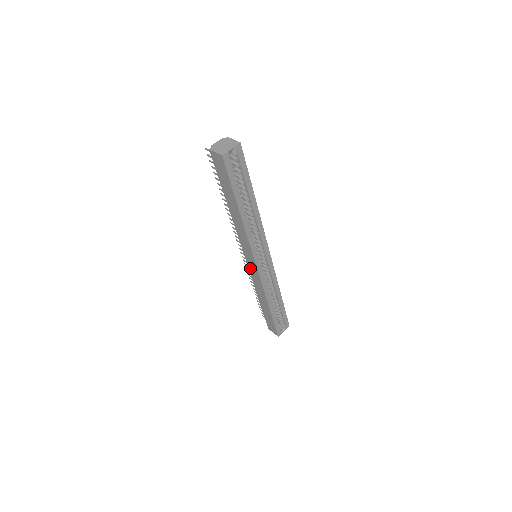
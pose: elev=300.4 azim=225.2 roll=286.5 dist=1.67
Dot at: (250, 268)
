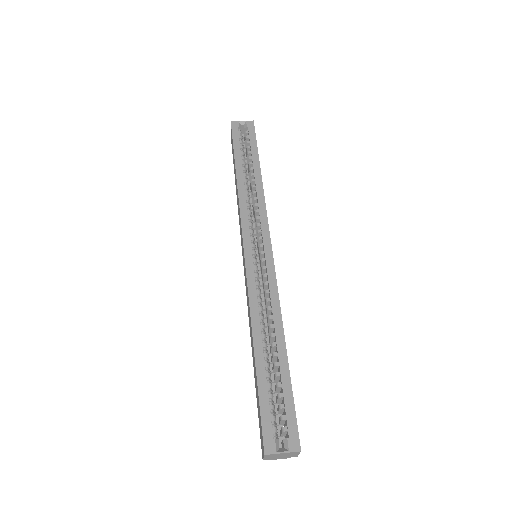
Dot at: occluded
